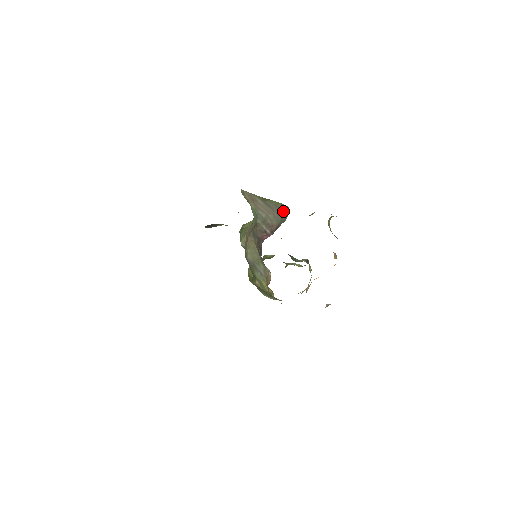
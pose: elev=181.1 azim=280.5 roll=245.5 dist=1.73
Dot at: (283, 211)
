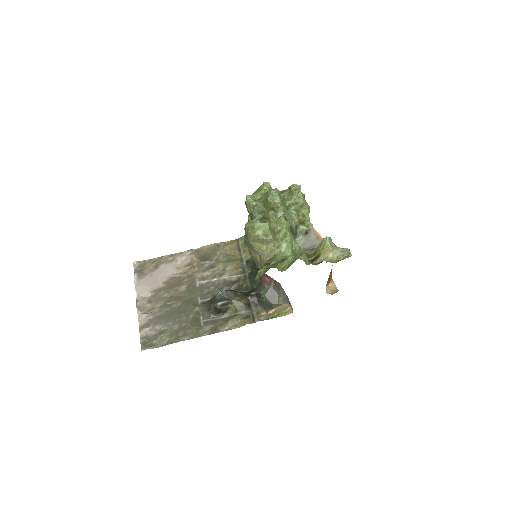
Dot at: occluded
